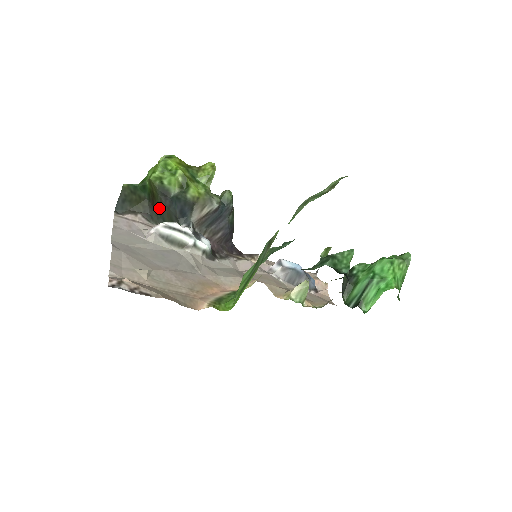
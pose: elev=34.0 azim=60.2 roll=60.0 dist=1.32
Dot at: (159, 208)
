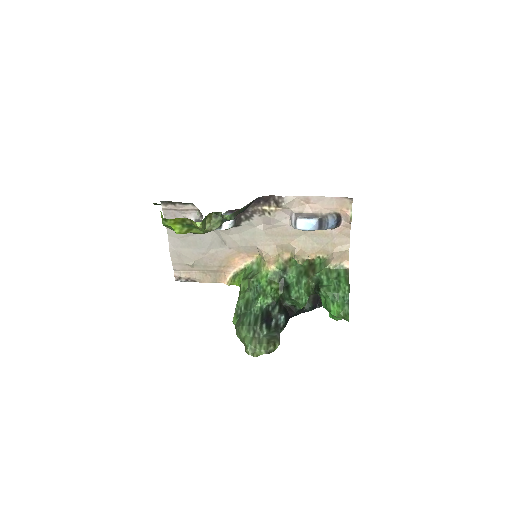
Dot at: occluded
